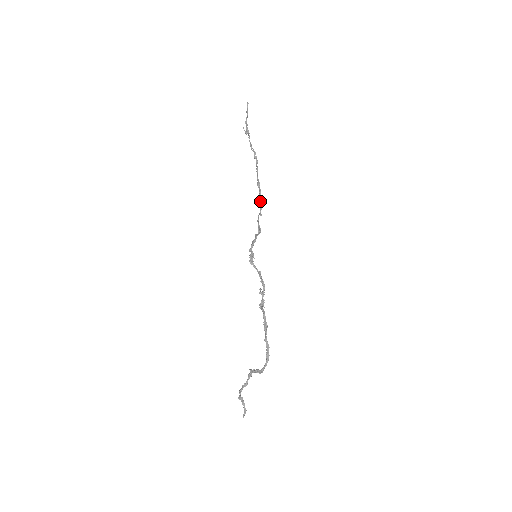
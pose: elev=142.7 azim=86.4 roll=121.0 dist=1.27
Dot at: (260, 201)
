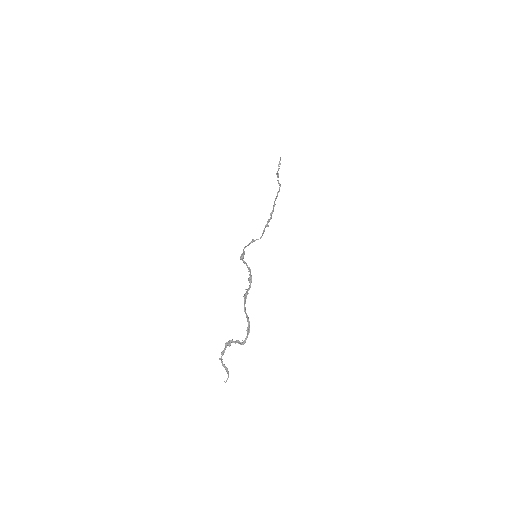
Dot at: (270, 217)
